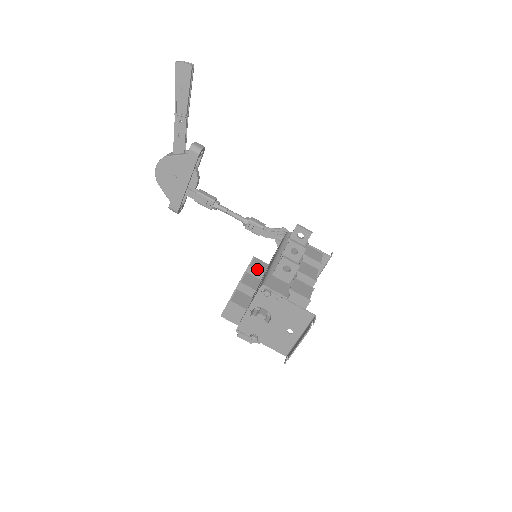
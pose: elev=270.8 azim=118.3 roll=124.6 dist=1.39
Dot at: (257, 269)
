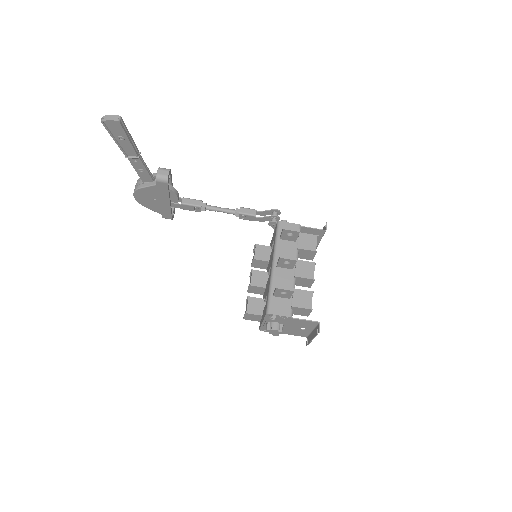
Dot at: (261, 260)
